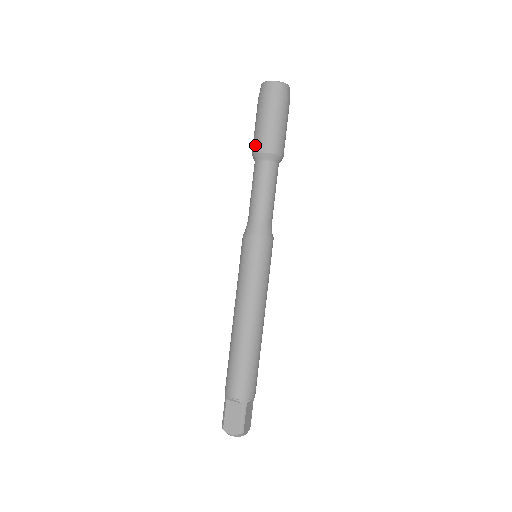
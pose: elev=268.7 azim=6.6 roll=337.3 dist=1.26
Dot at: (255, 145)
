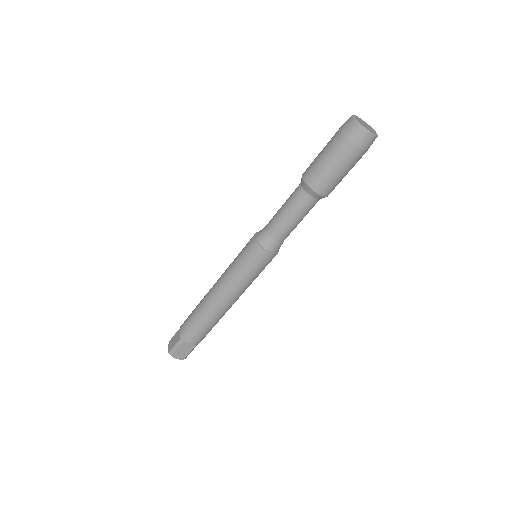
Dot at: (316, 183)
